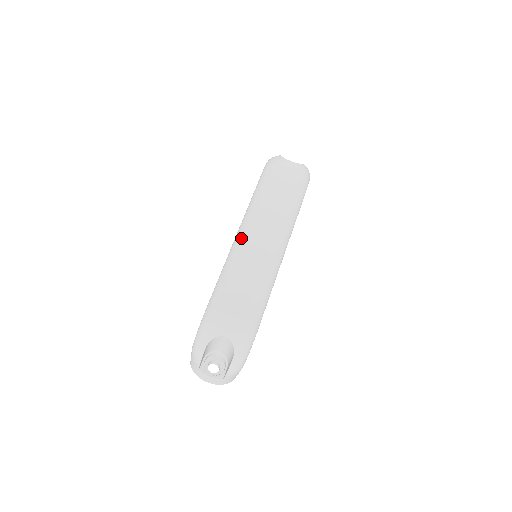
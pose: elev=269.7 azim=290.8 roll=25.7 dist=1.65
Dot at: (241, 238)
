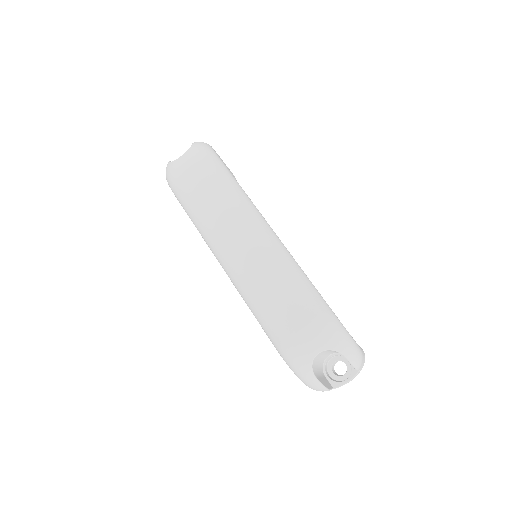
Dot at: (227, 265)
